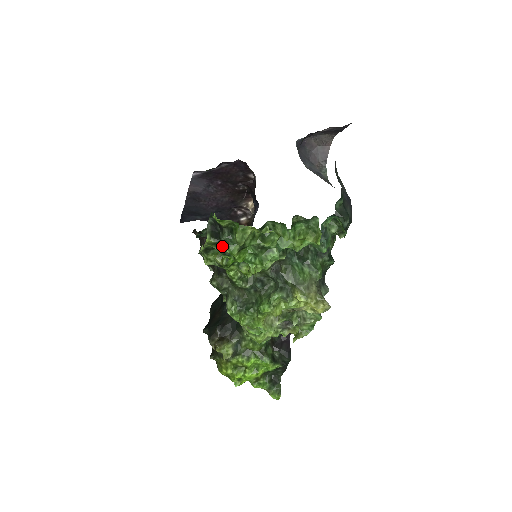
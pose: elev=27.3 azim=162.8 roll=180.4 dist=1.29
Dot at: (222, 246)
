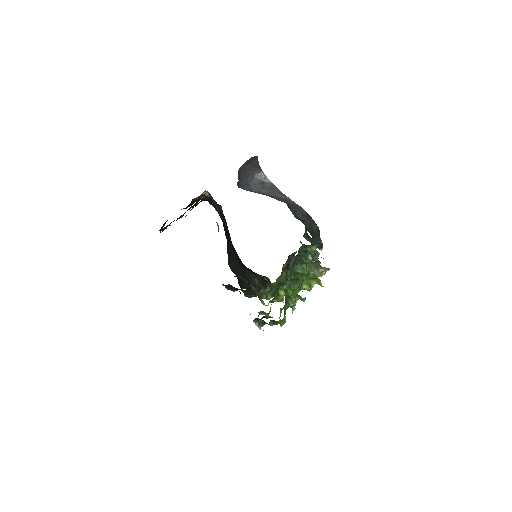
Dot at: (264, 317)
